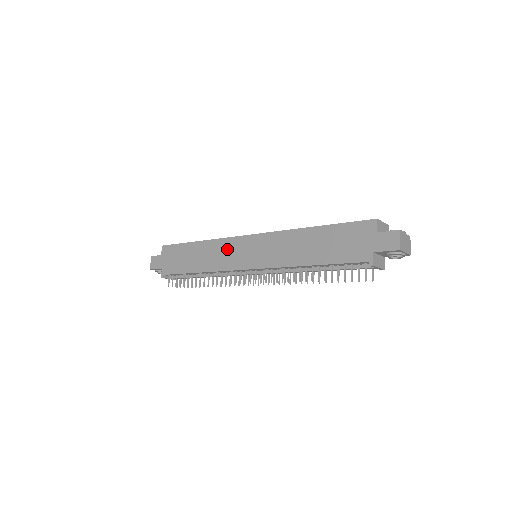
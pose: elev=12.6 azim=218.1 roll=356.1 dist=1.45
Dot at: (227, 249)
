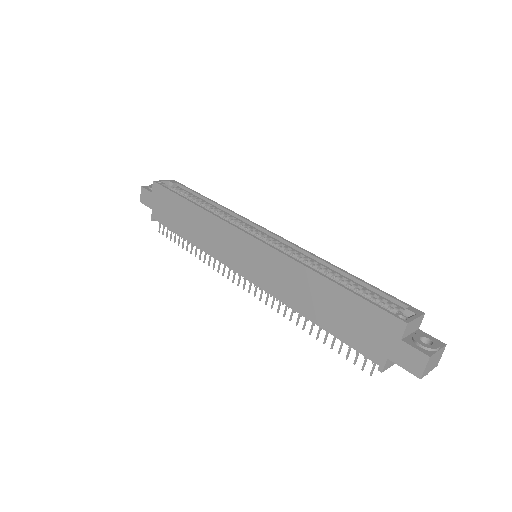
Dot at: (222, 236)
